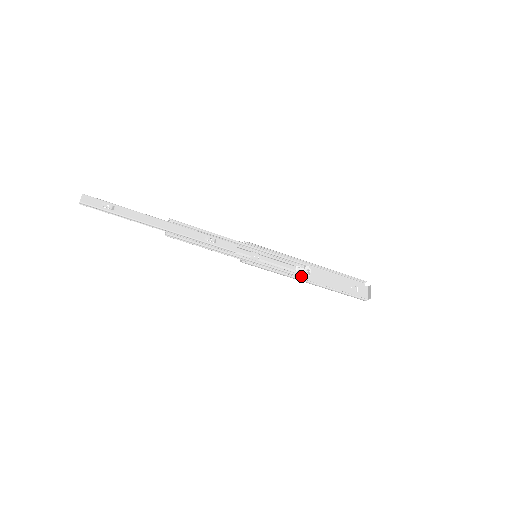
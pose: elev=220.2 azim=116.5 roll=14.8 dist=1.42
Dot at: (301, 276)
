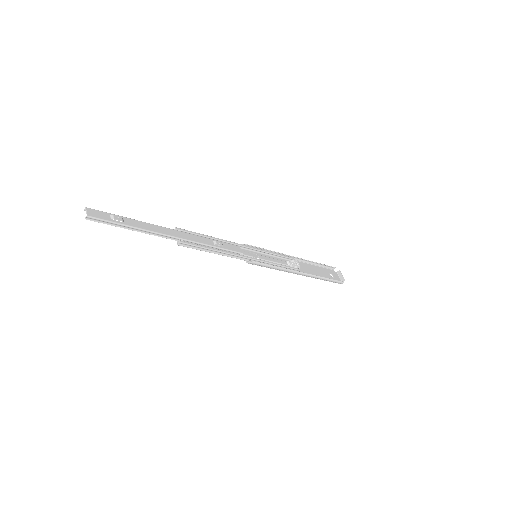
Dot at: (295, 269)
